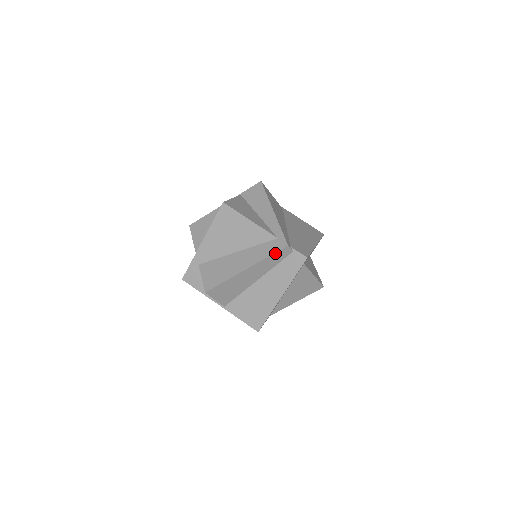
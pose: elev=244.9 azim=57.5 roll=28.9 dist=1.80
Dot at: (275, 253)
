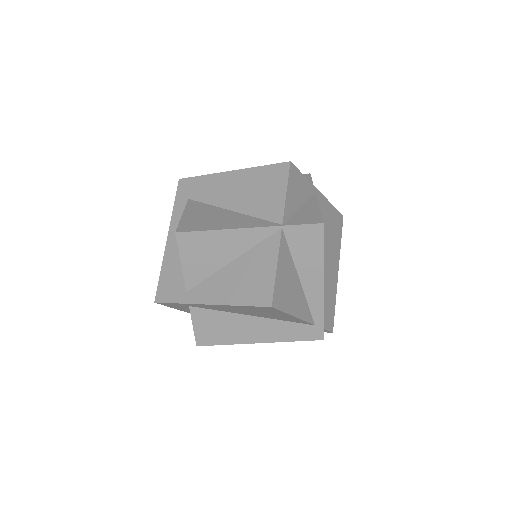
Dot at: (304, 340)
